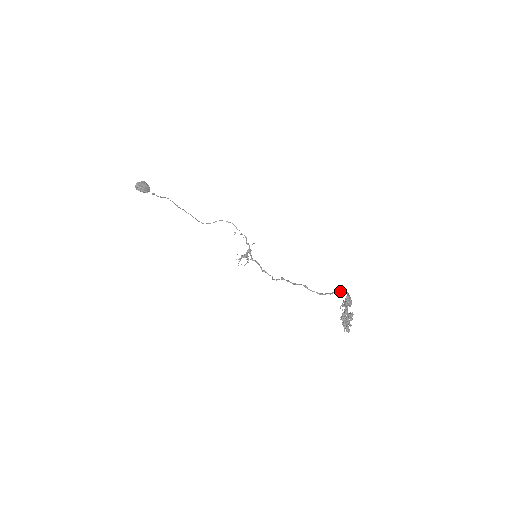
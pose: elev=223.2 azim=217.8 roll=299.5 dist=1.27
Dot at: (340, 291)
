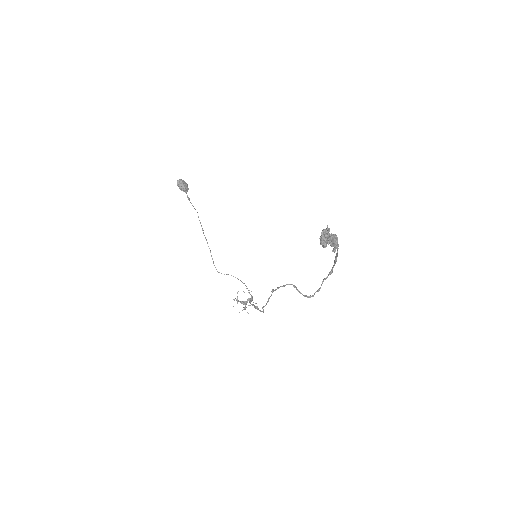
Dot at: (330, 271)
